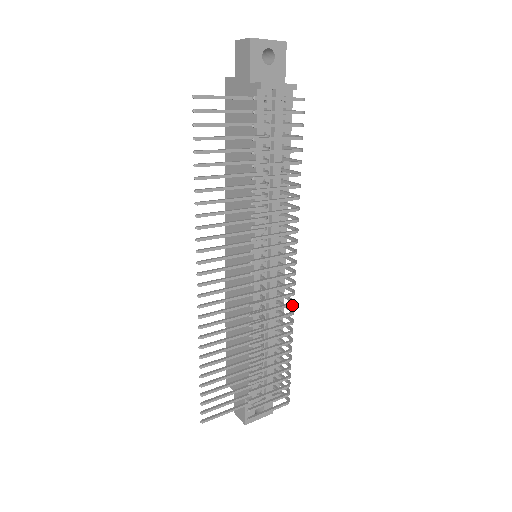
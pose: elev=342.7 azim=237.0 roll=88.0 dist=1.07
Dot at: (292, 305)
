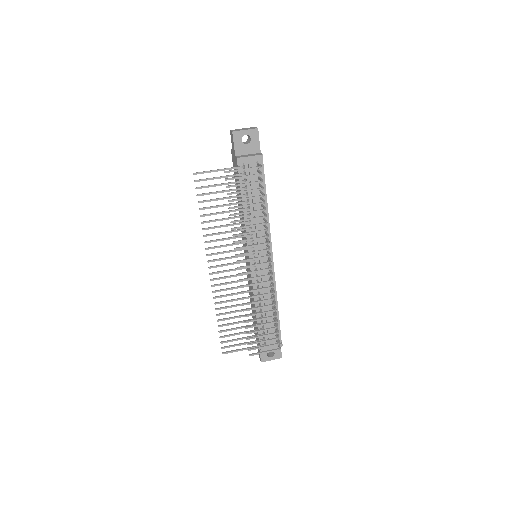
Dot at: occluded
